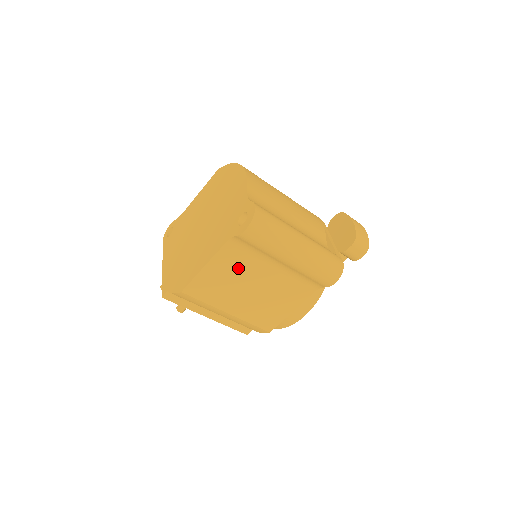
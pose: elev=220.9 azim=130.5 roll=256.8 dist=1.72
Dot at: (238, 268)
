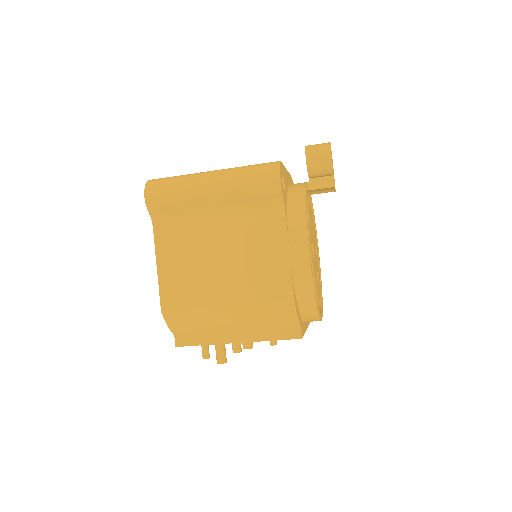
Dot at: (186, 246)
